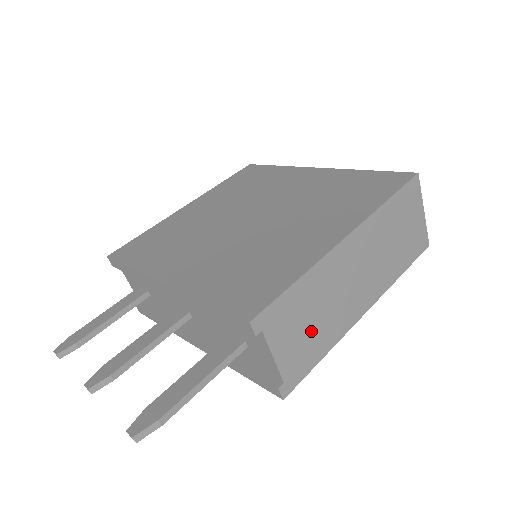
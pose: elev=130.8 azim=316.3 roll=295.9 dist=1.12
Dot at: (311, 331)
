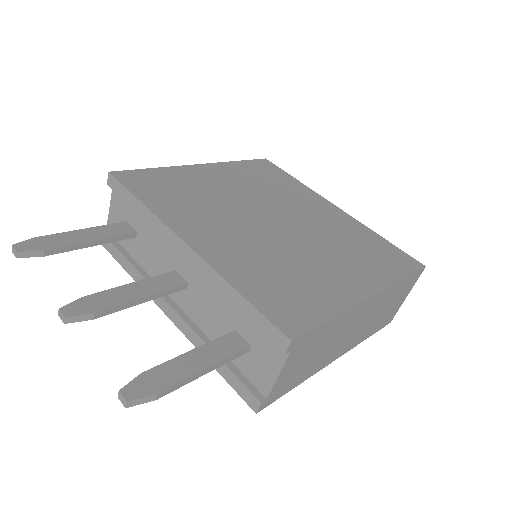
Dot at: (307, 363)
